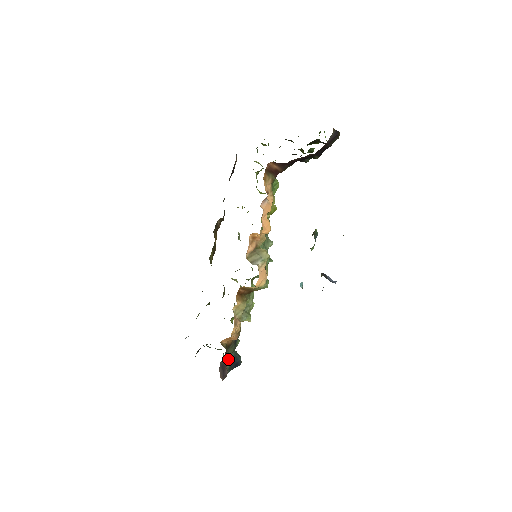
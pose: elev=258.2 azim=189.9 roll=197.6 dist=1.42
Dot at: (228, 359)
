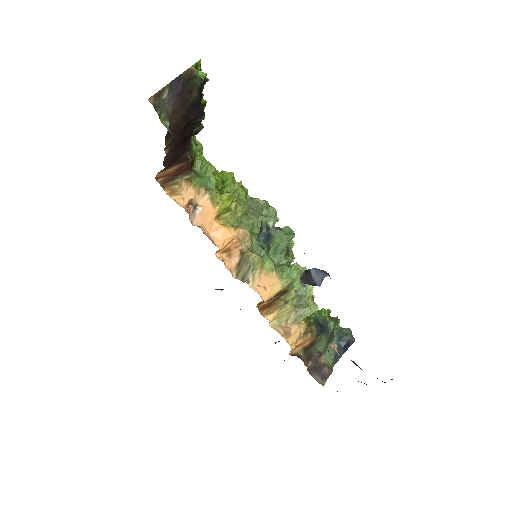
Dot at: (320, 357)
